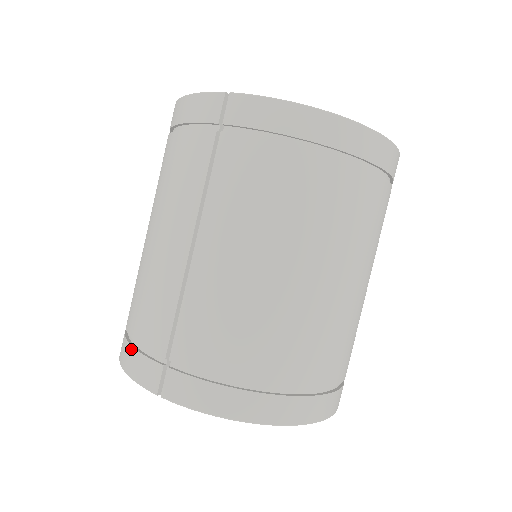
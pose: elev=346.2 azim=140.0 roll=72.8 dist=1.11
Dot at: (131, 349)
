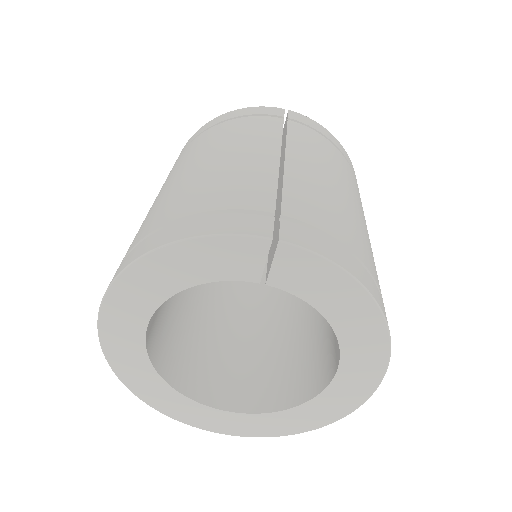
Dot at: (204, 217)
